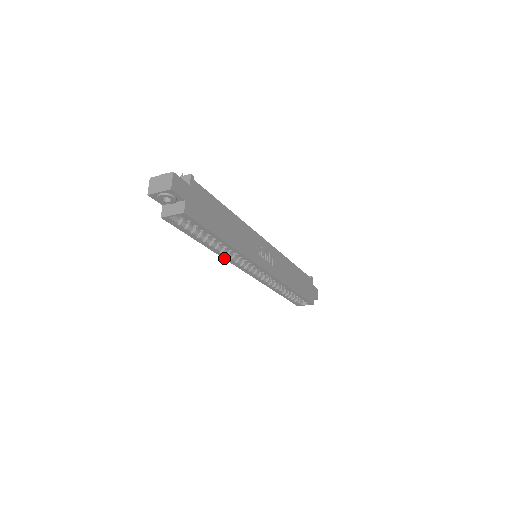
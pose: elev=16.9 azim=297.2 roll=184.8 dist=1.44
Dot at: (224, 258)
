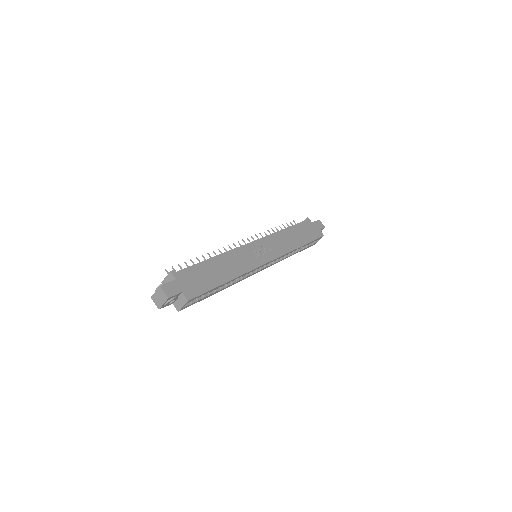
Dot at: occluded
